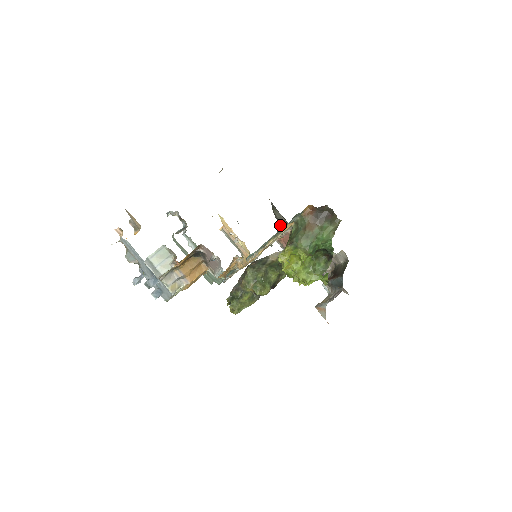
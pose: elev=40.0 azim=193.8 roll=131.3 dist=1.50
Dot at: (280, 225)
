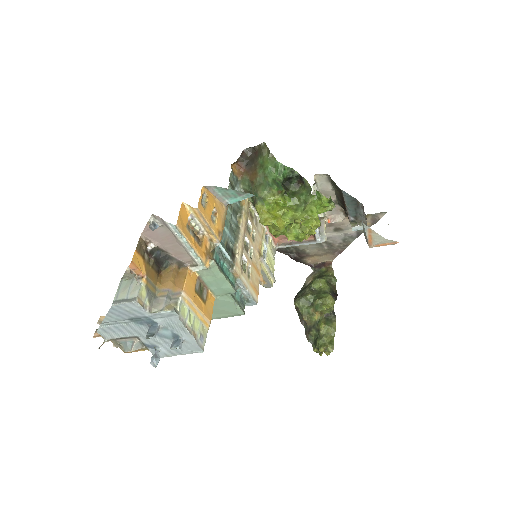
Dot at: (279, 250)
